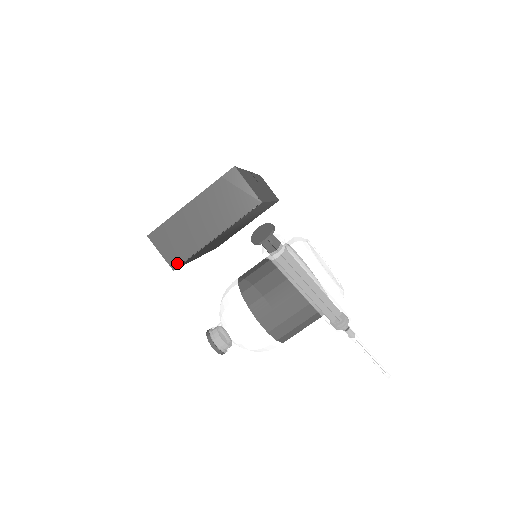
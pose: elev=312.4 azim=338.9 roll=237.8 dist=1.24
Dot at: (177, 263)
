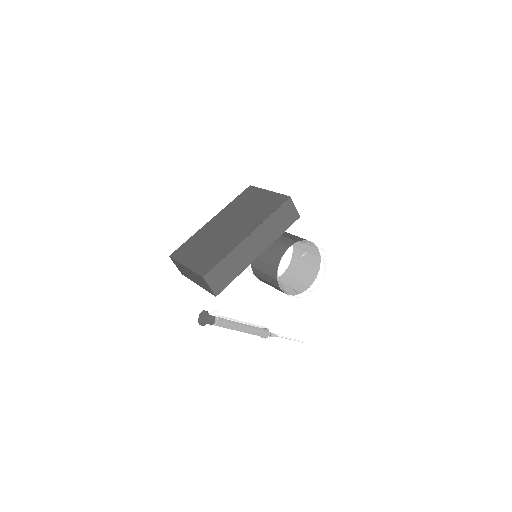
Dot at: (183, 274)
